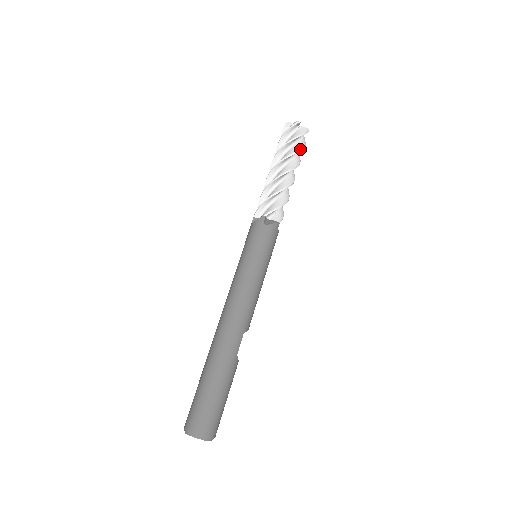
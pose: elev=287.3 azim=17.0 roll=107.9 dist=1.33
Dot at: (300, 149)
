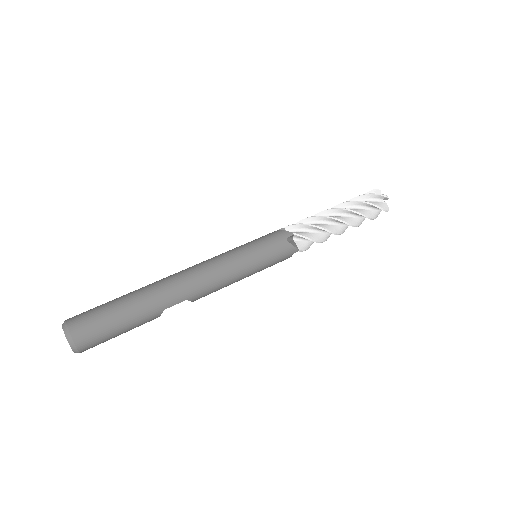
Dot at: (369, 216)
